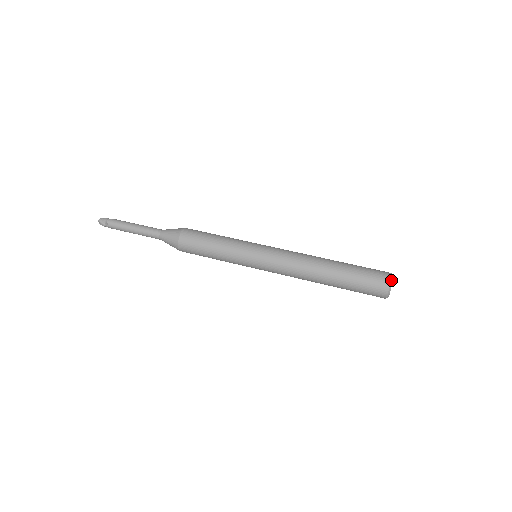
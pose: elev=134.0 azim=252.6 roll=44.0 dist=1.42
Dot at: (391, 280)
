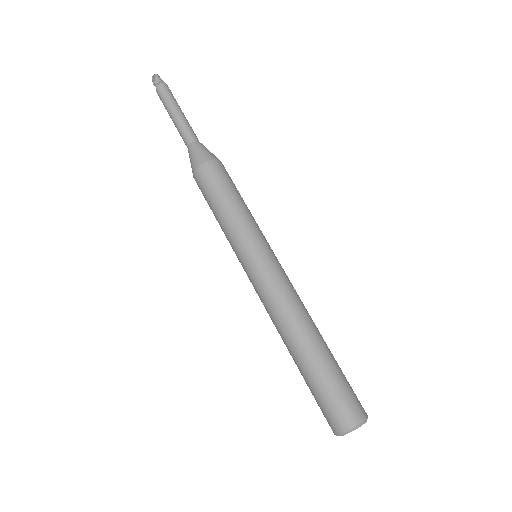
Dot at: (364, 421)
